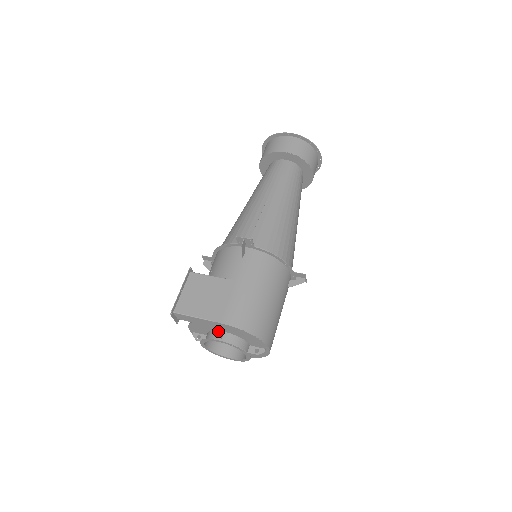
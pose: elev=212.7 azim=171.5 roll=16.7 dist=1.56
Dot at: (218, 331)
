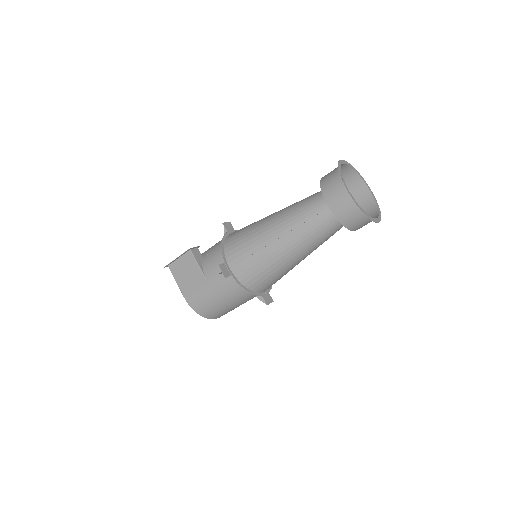
Dot at: occluded
